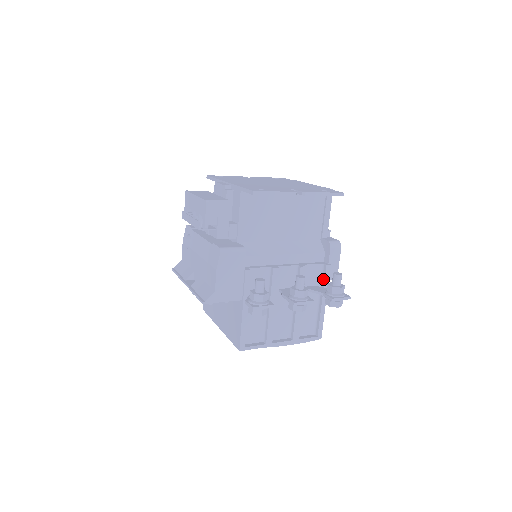
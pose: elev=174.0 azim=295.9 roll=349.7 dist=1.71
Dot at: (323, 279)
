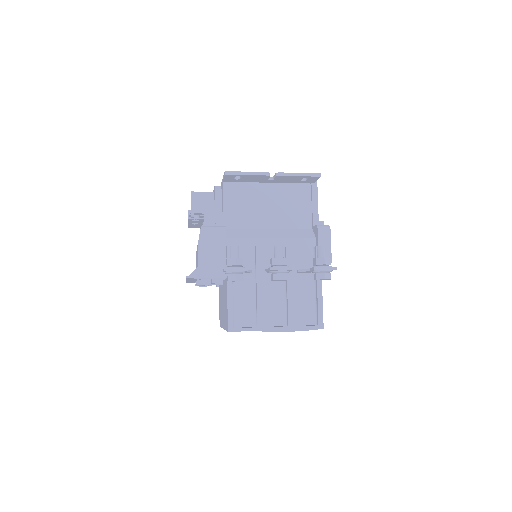
Dot at: occluded
